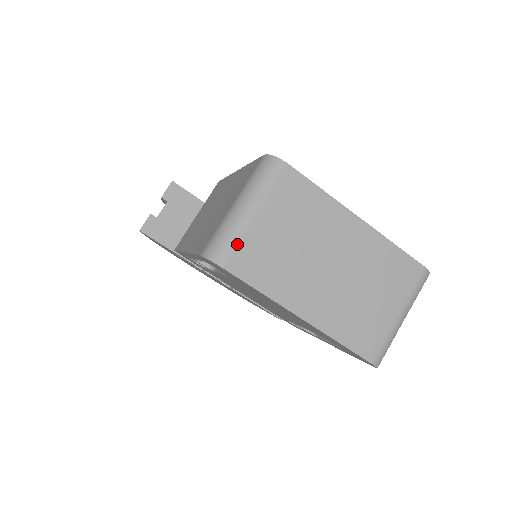
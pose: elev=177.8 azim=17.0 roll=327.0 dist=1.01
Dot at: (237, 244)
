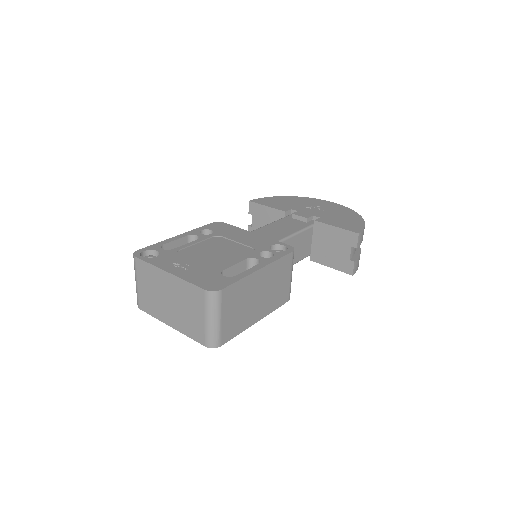
Dot at: (138, 298)
